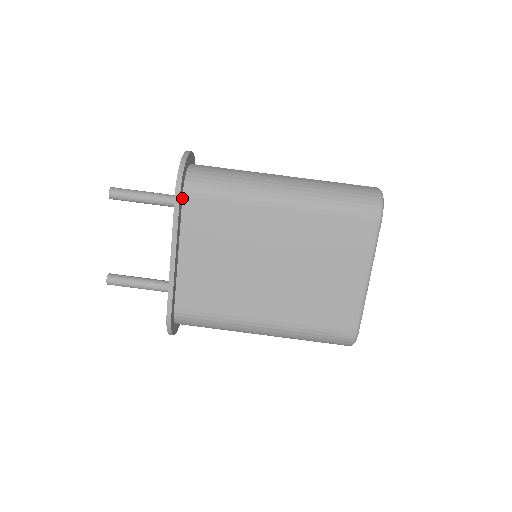
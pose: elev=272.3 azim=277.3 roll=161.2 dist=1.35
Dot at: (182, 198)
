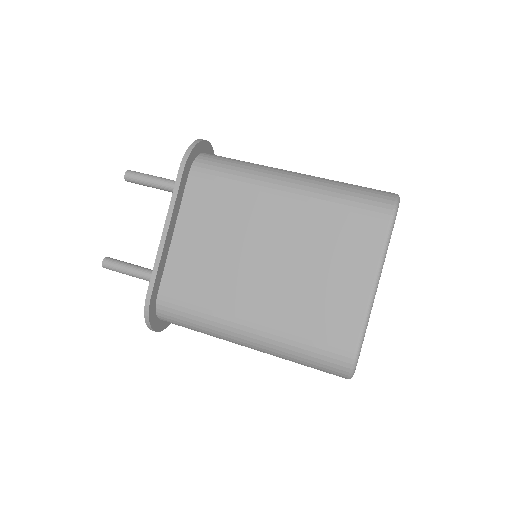
Dot at: (187, 177)
